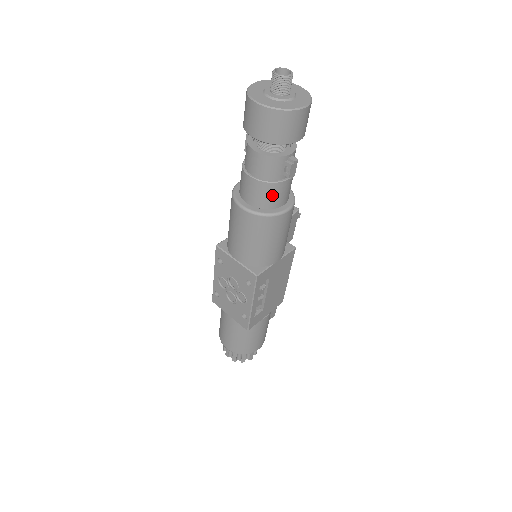
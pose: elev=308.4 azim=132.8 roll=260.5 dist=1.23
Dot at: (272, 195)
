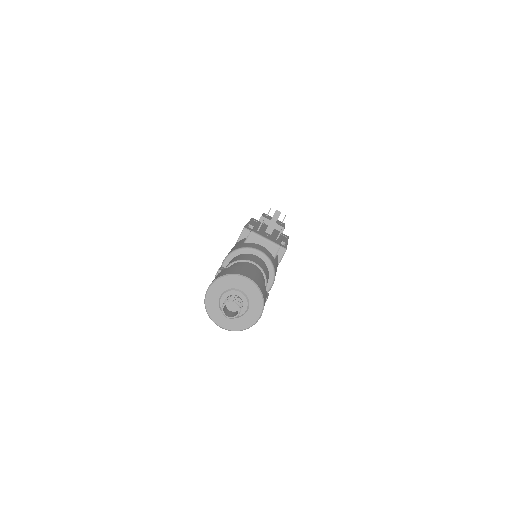
Dot at: occluded
